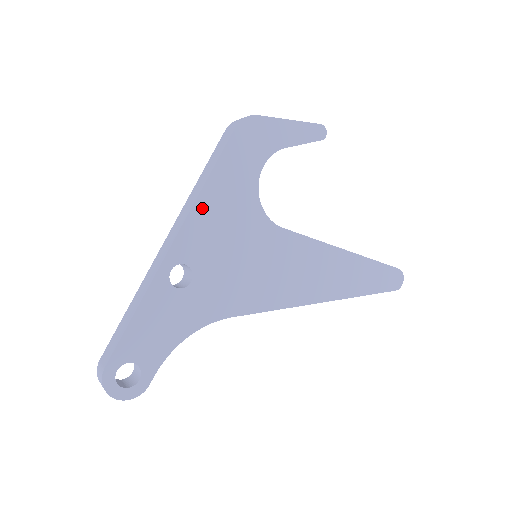
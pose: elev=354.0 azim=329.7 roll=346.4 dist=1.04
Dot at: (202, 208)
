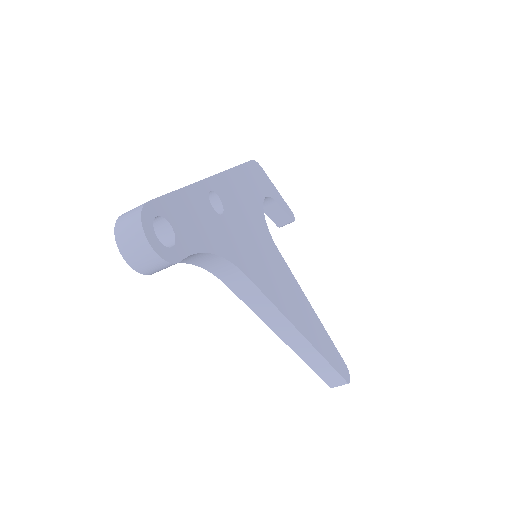
Dot at: (233, 178)
